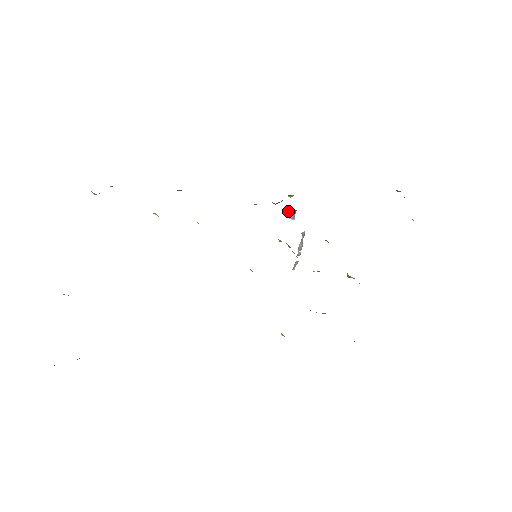
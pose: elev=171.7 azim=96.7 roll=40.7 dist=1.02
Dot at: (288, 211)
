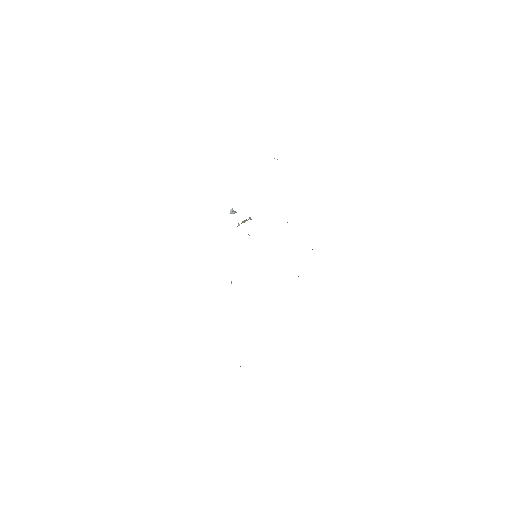
Dot at: (231, 212)
